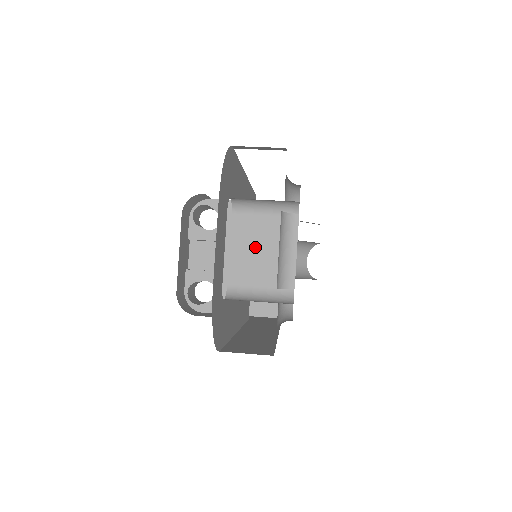
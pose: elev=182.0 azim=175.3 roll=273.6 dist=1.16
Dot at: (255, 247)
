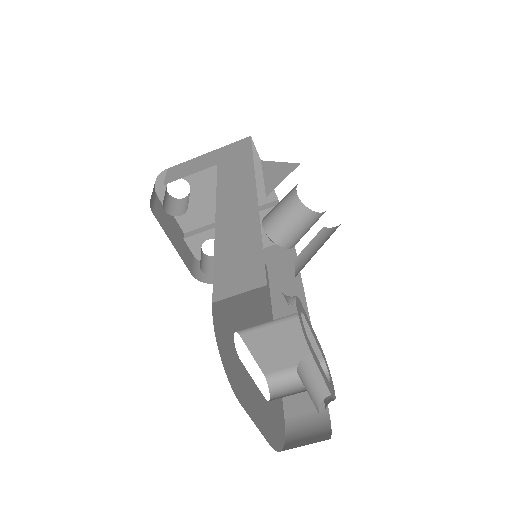
Dot at: (274, 347)
